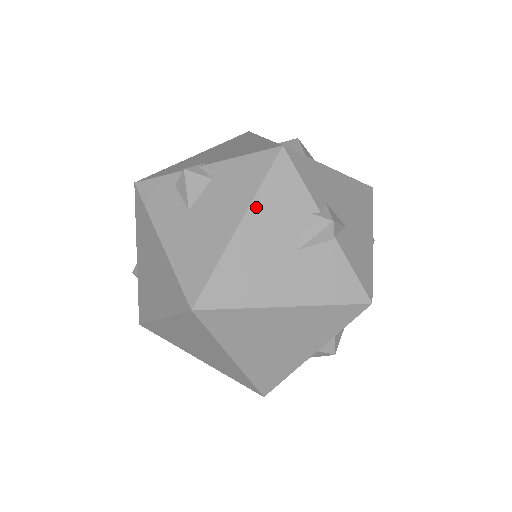
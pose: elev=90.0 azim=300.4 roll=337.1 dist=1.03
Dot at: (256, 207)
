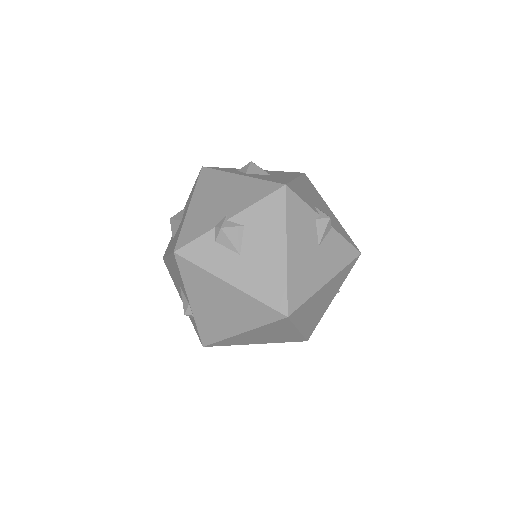
Dot at: (290, 233)
